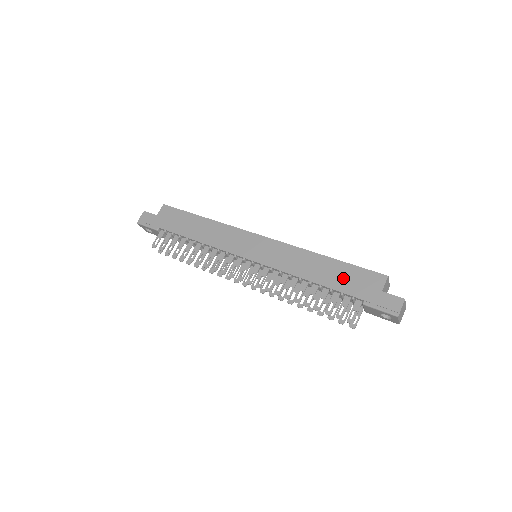
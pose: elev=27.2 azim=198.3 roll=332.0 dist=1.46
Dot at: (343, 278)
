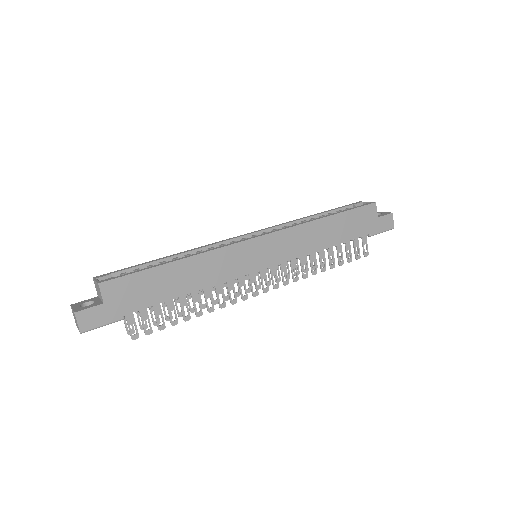
Dot at: (350, 227)
